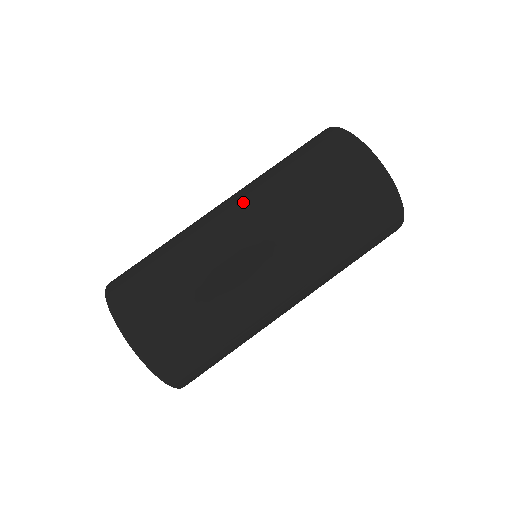
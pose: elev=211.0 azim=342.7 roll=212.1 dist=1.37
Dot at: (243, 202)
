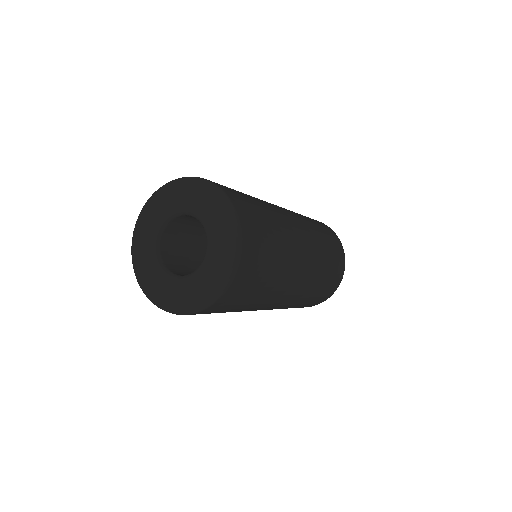
Dot at: occluded
